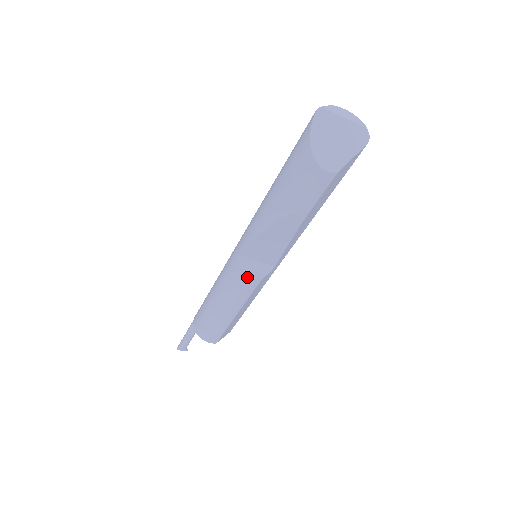
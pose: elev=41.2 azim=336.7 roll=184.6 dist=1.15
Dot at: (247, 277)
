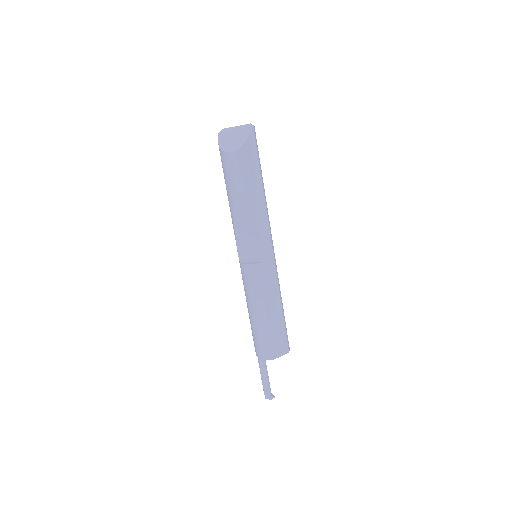
Dot at: (247, 267)
